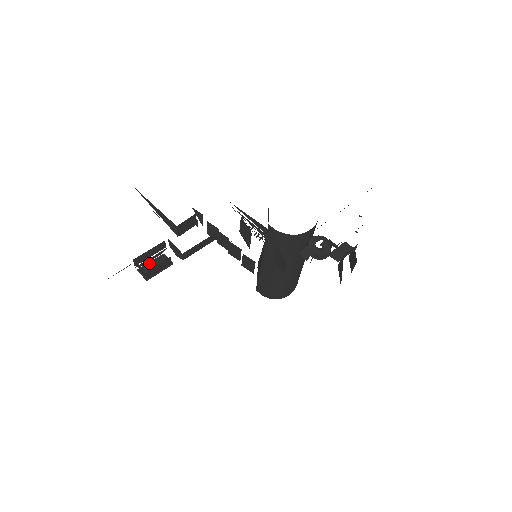
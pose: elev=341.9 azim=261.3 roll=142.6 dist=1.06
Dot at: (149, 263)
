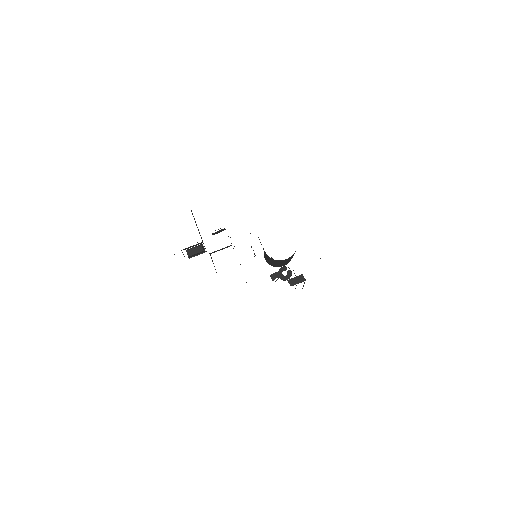
Dot at: (193, 248)
